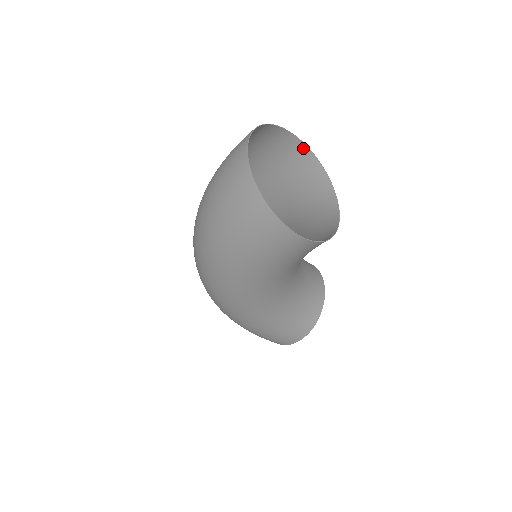
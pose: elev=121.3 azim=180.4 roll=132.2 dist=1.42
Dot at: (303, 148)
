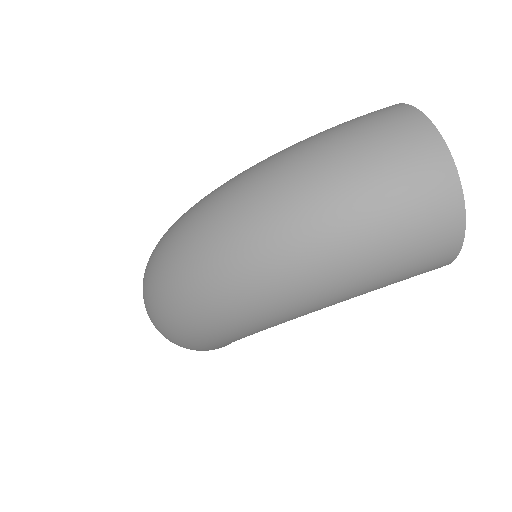
Dot at: occluded
